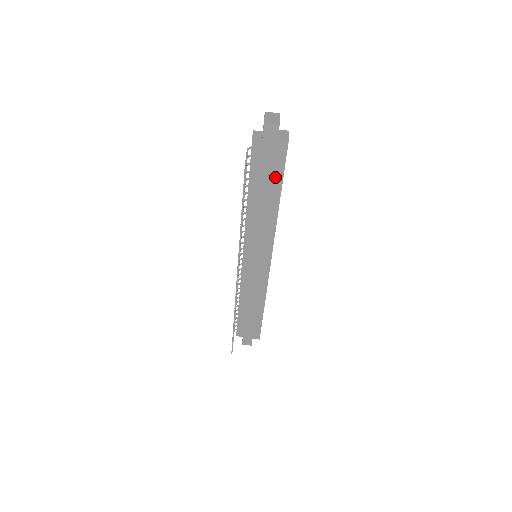
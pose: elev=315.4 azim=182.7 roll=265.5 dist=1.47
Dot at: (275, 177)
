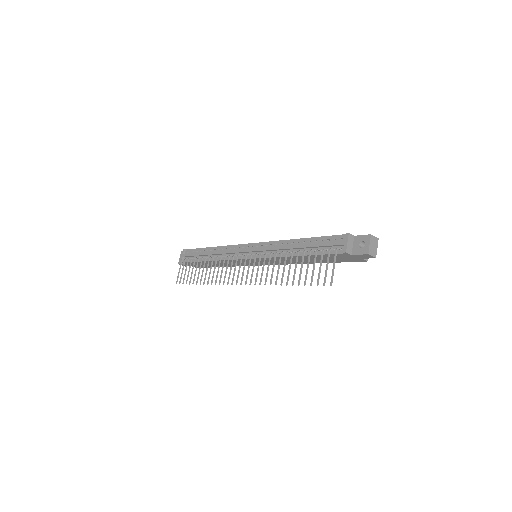
Dot at: (333, 260)
